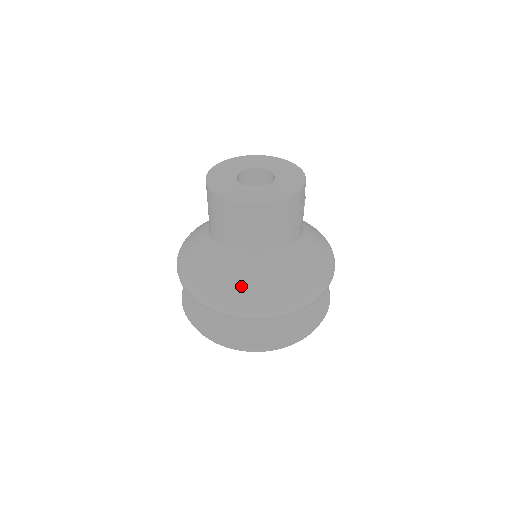
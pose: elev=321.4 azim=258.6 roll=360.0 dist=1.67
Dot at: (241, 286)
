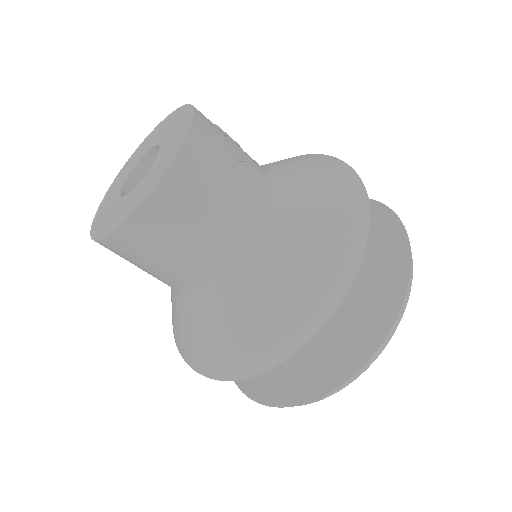
Dot at: (273, 293)
